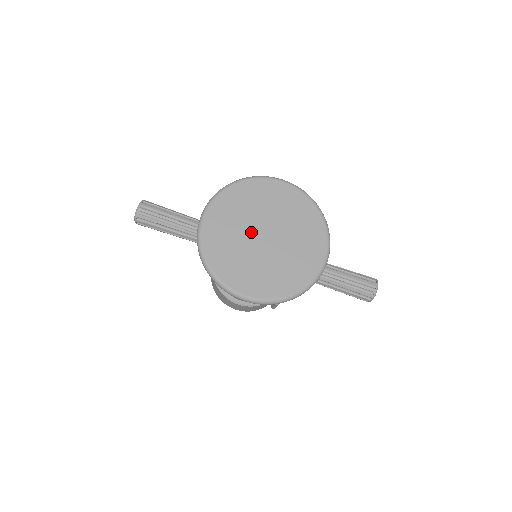
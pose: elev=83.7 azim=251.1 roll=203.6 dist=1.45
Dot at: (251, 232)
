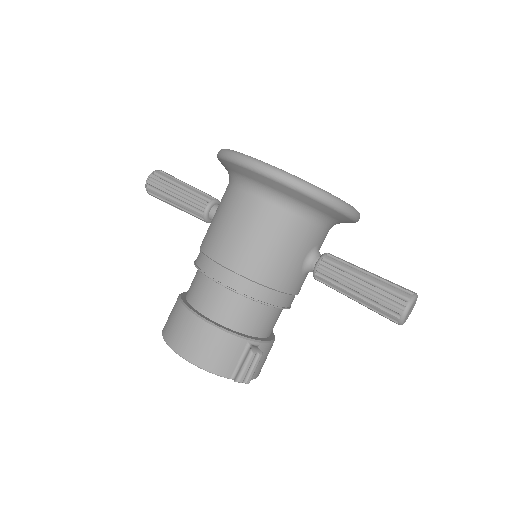
Dot at: occluded
